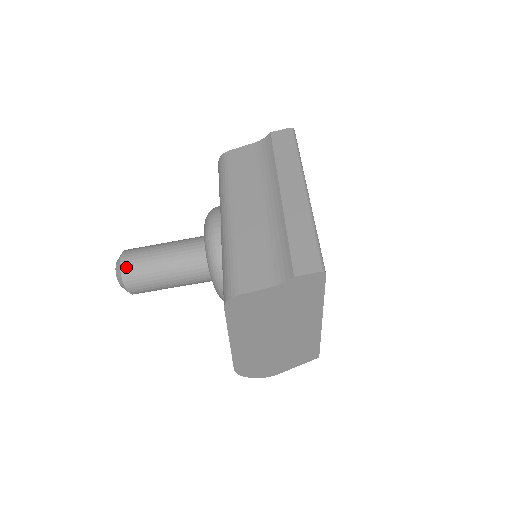
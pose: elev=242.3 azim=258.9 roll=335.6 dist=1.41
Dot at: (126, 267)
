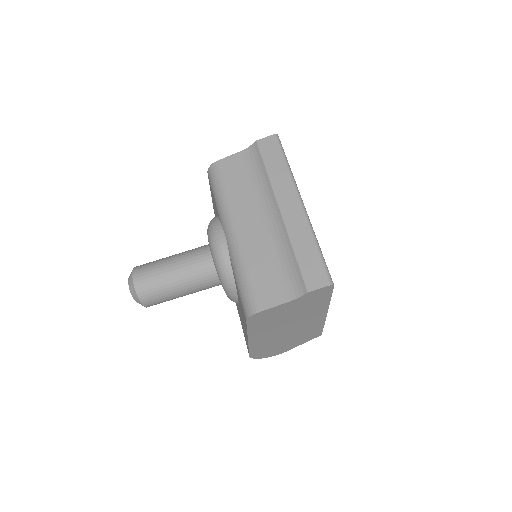
Dot at: (140, 287)
